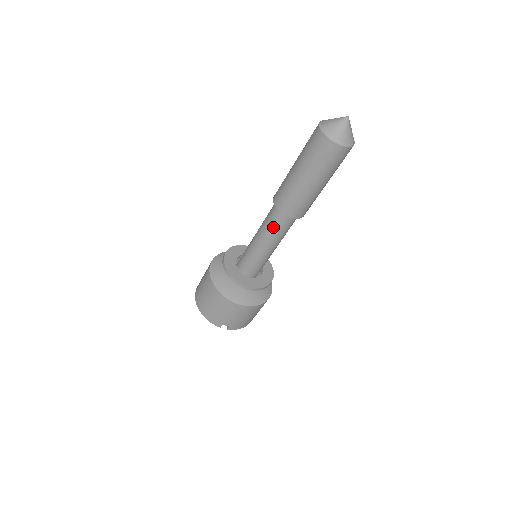
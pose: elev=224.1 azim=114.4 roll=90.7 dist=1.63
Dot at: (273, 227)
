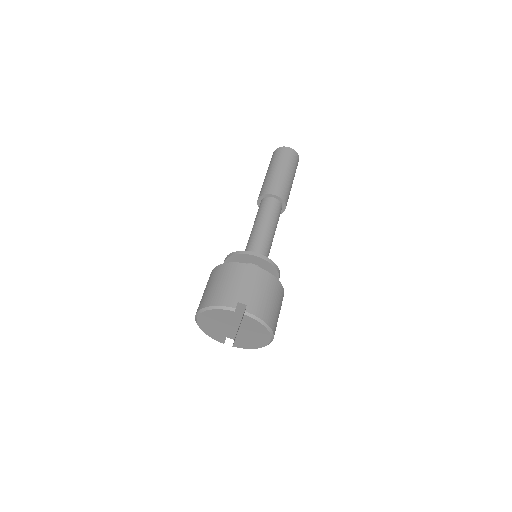
Dot at: (264, 211)
